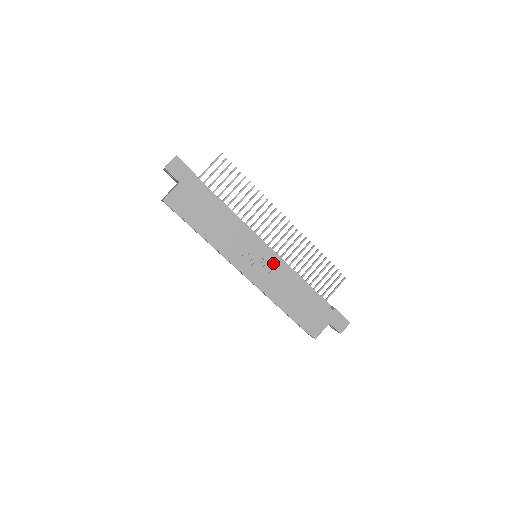
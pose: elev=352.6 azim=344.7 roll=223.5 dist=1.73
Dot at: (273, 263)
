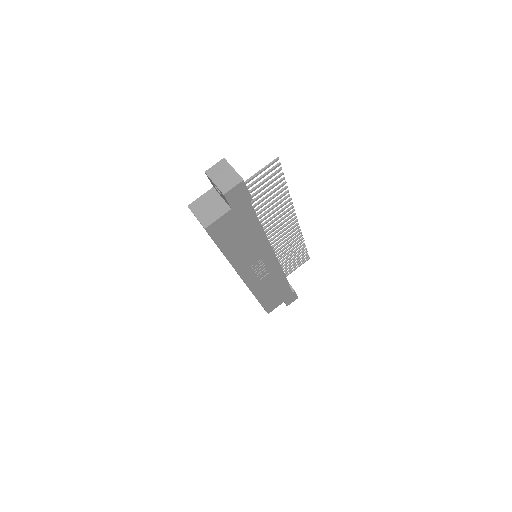
Dot at: (272, 268)
